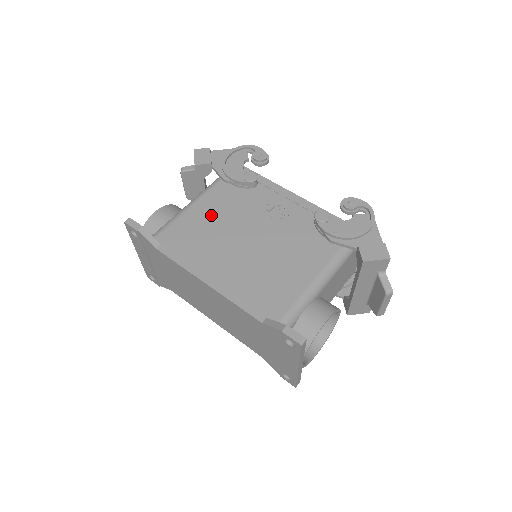
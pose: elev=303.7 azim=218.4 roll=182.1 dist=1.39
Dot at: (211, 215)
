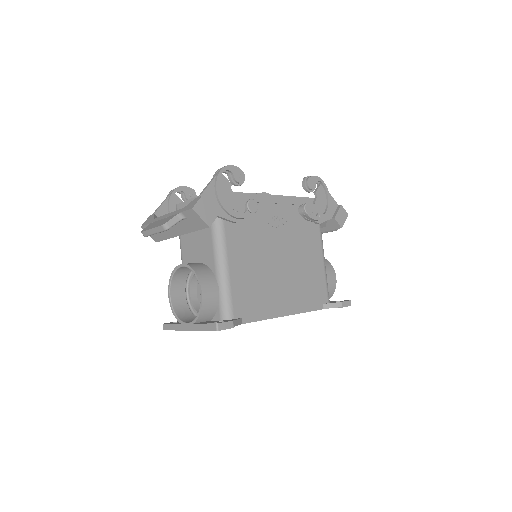
Dot at: (247, 262)
